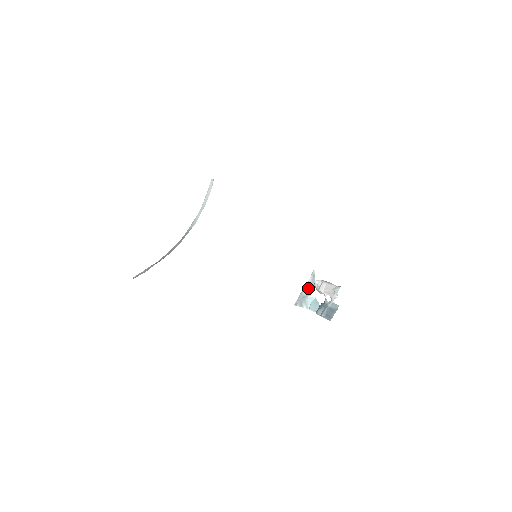
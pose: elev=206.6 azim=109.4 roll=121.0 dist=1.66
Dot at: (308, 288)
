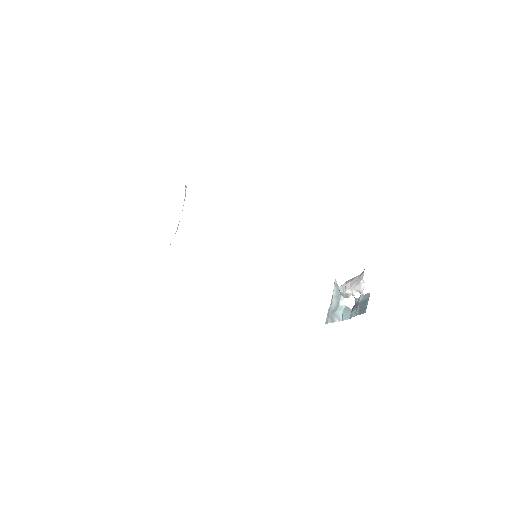
Dot at: (335, 300)
